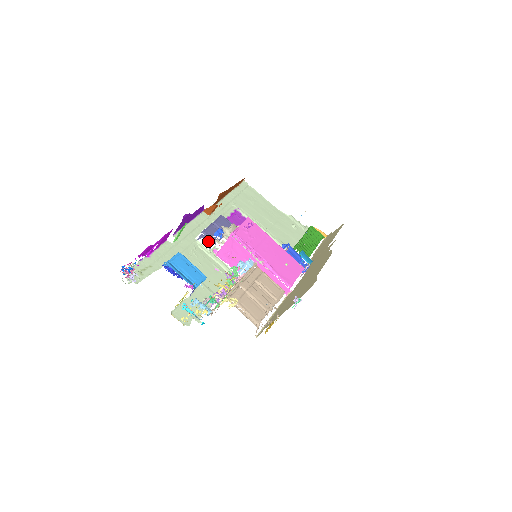
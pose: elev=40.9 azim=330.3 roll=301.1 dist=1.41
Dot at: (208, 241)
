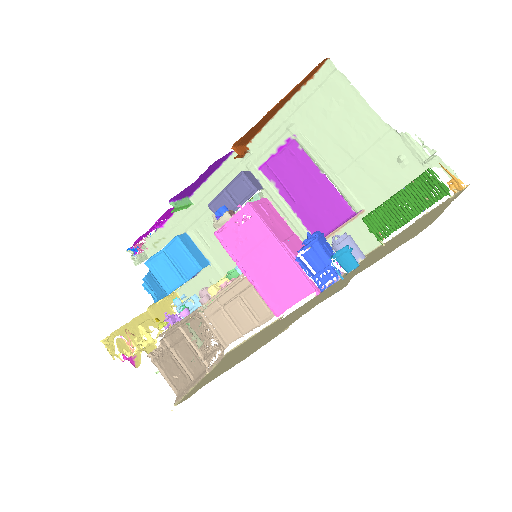
Dot at: occluded
